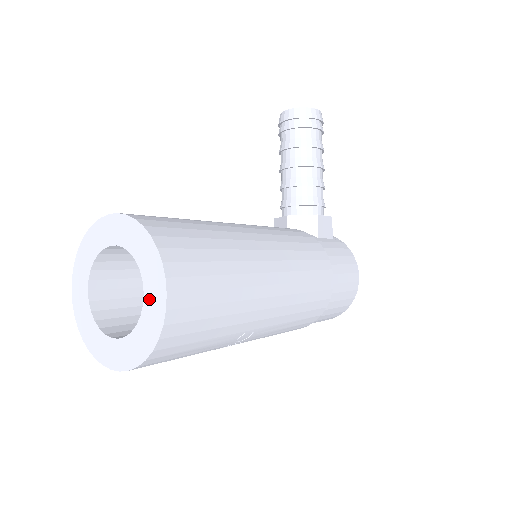
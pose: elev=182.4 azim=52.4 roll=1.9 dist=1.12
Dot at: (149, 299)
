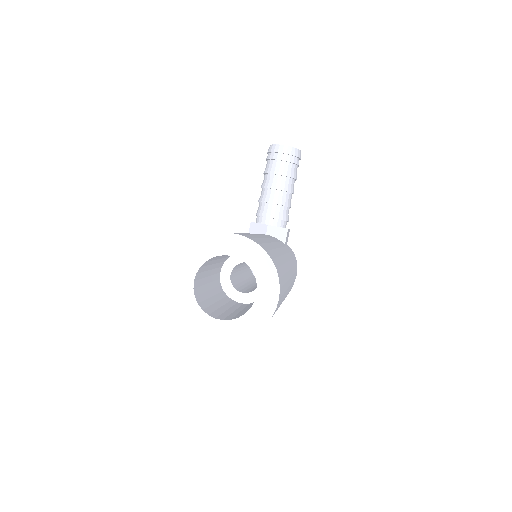
Dot at: (261, 299)
